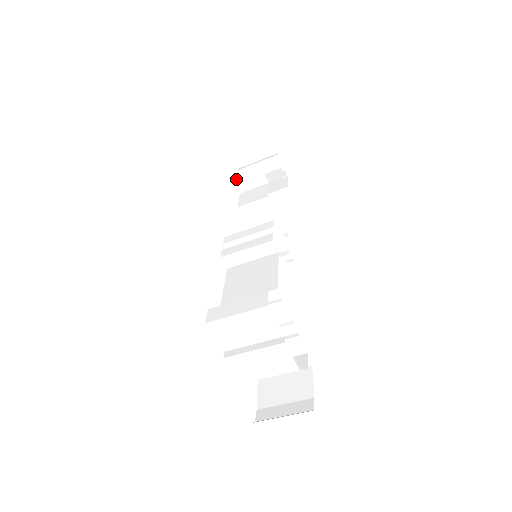
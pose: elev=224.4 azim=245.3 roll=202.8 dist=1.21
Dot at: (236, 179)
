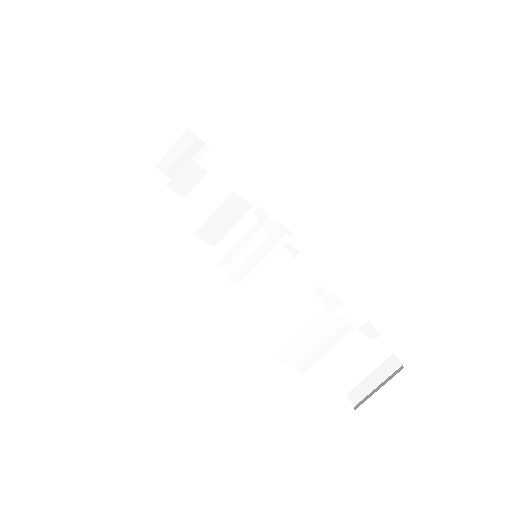
Dot at: (174, 187)
